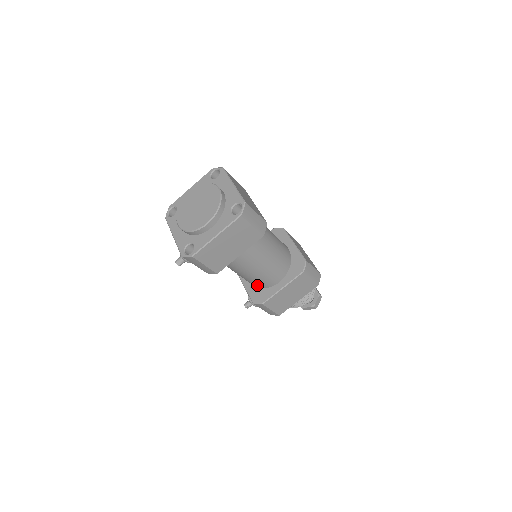
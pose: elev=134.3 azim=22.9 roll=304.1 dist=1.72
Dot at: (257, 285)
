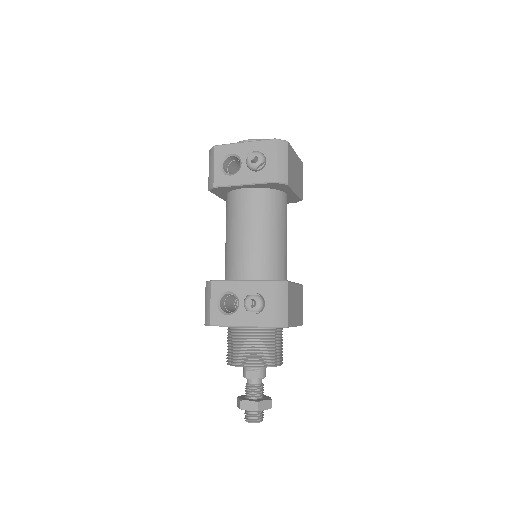
Dot at: (270, 271)
